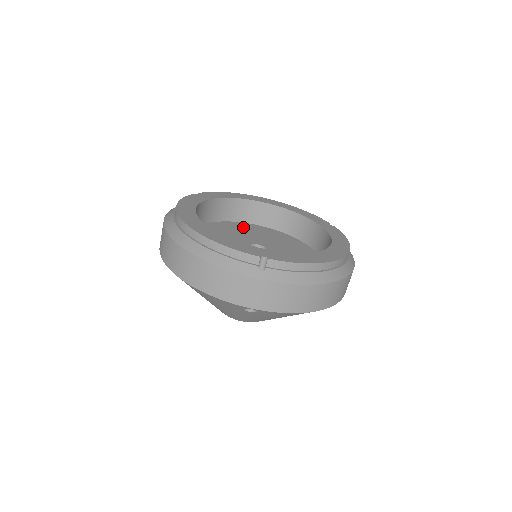
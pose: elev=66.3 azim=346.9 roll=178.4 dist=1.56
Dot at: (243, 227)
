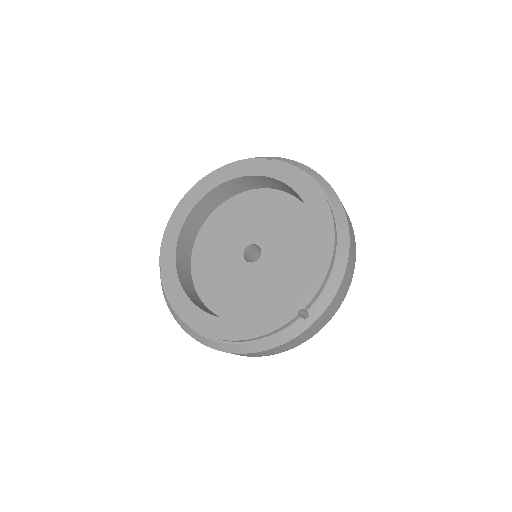
Dot at: (211, 234)
